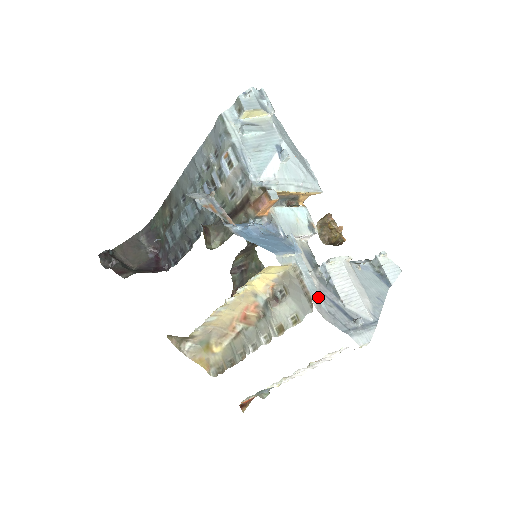
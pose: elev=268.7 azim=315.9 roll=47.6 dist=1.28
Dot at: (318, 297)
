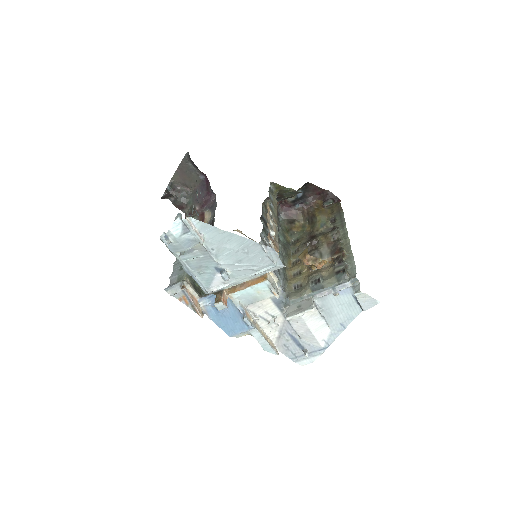
Dot at: (268, 349)
